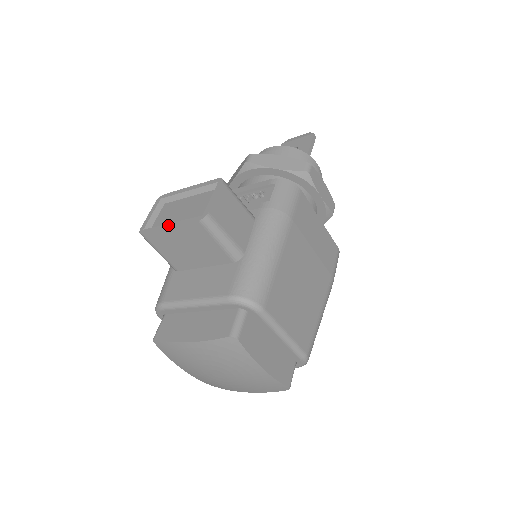
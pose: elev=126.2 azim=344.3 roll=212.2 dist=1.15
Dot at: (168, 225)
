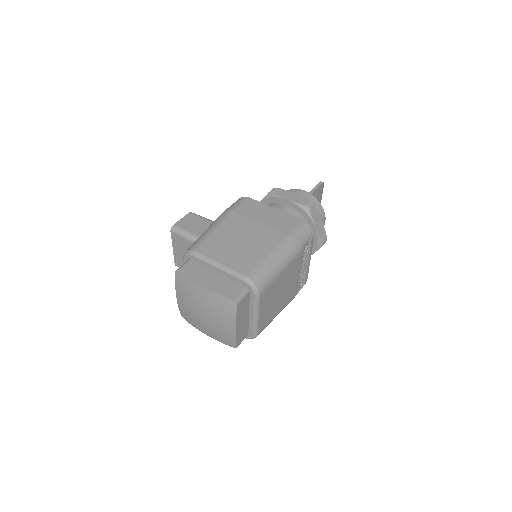
Dot at: (174, 248)
